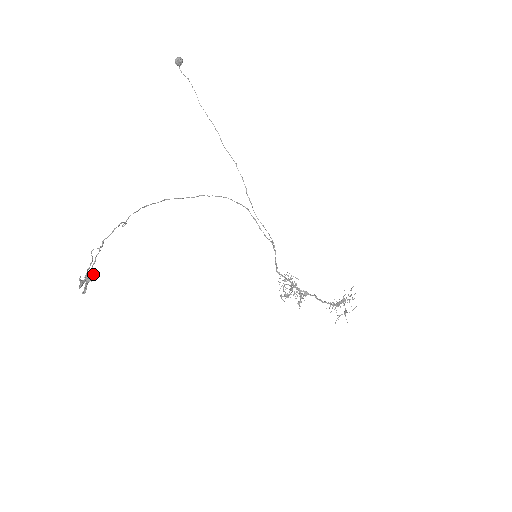
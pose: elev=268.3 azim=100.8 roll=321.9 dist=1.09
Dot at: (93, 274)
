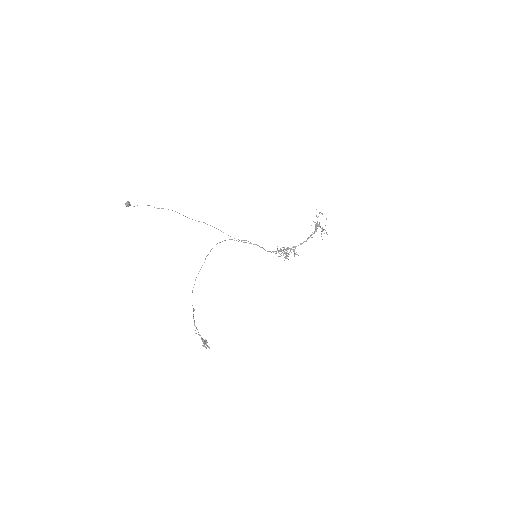
Dot at: (205, 340)
